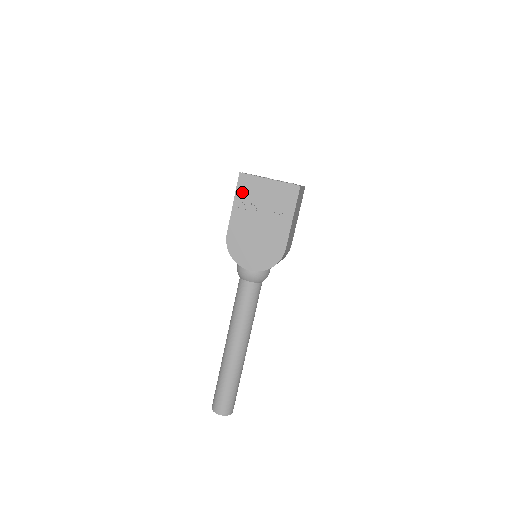
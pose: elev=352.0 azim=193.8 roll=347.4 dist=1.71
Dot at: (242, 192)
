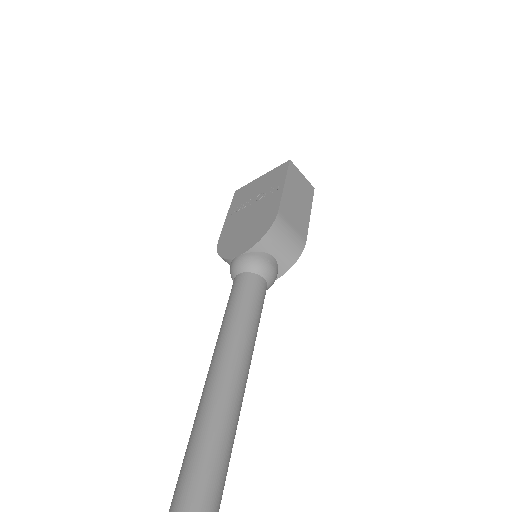
Dot at: (236, 201)
